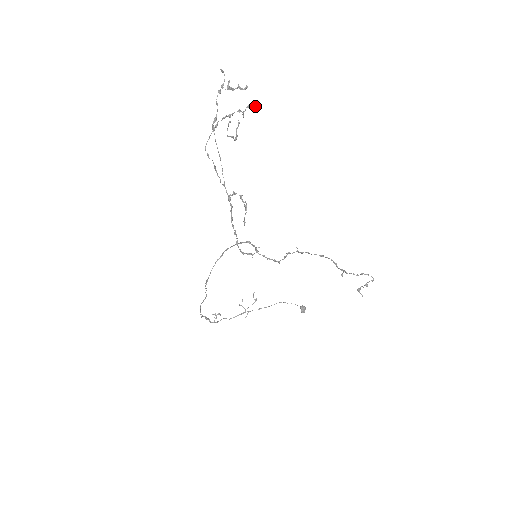
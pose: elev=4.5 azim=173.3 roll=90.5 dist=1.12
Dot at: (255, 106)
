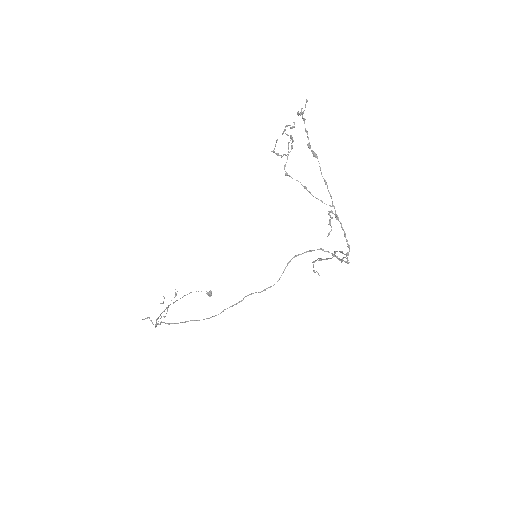
Dot at: (291, 127)
